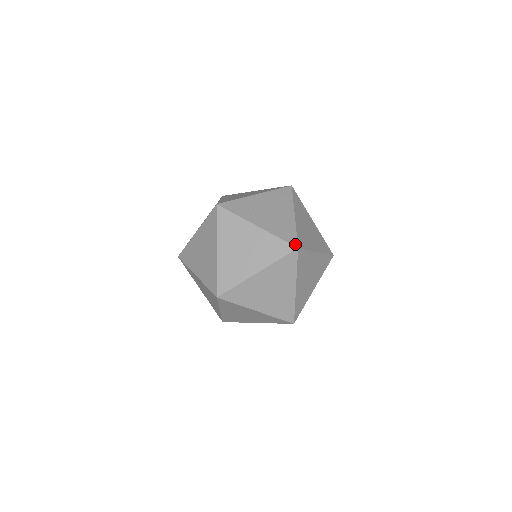
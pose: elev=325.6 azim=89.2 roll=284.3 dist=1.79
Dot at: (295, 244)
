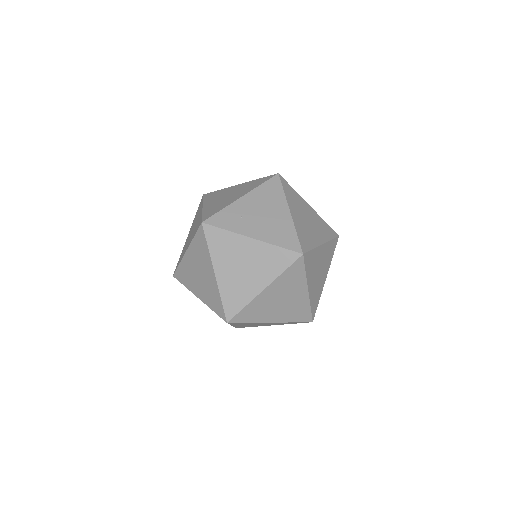
Dot at: (299, 250)
